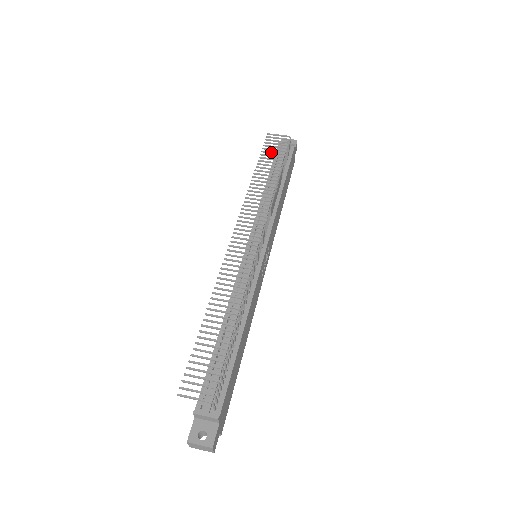
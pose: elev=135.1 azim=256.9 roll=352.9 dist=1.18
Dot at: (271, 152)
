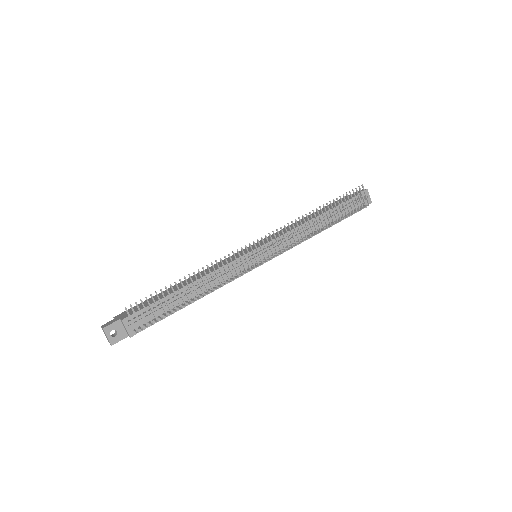
Dot at: occluded
